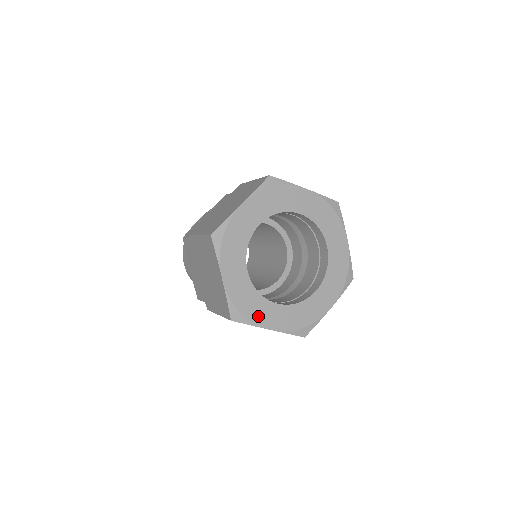
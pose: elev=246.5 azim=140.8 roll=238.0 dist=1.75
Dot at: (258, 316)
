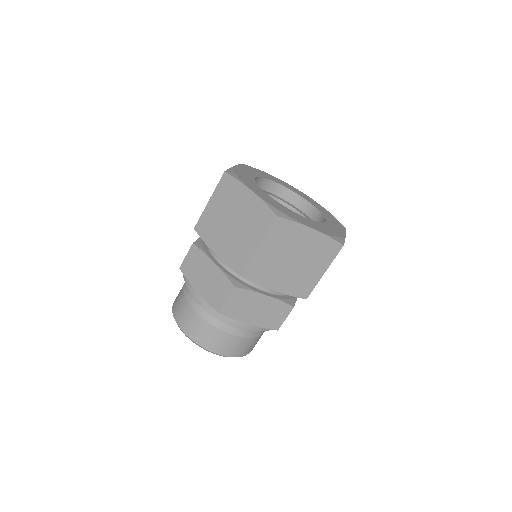
Dot at: (296, 218)
